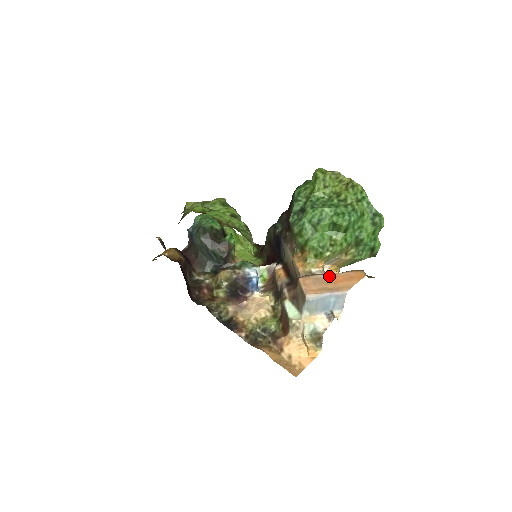
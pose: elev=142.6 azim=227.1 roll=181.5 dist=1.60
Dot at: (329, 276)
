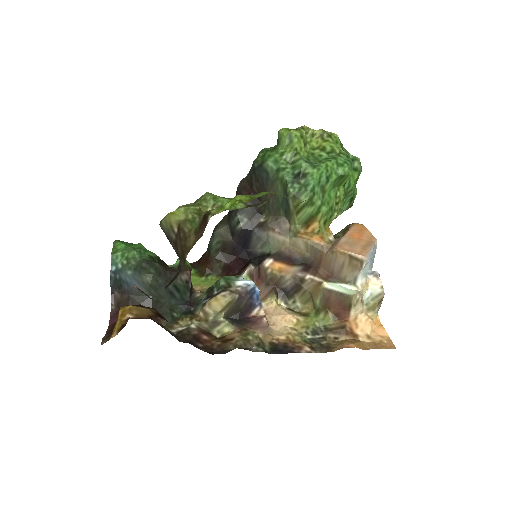
Dot at: (347, 237)
